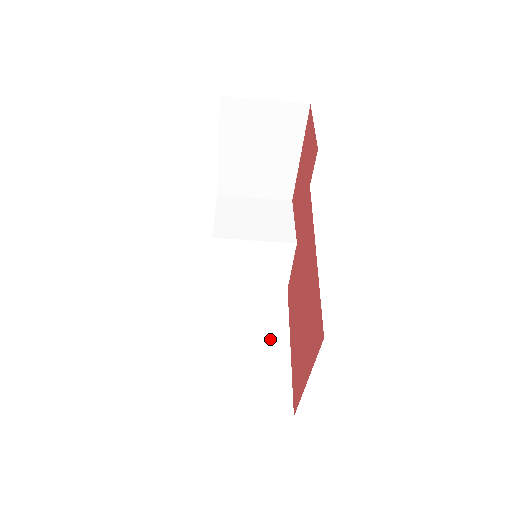
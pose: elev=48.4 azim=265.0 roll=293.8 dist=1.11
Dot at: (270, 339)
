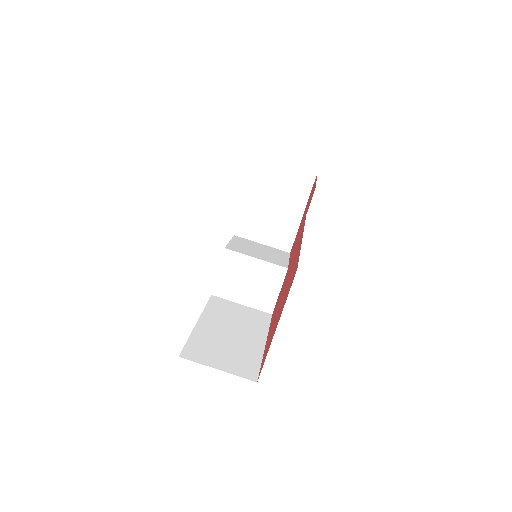
Dot at: (250, 336)
